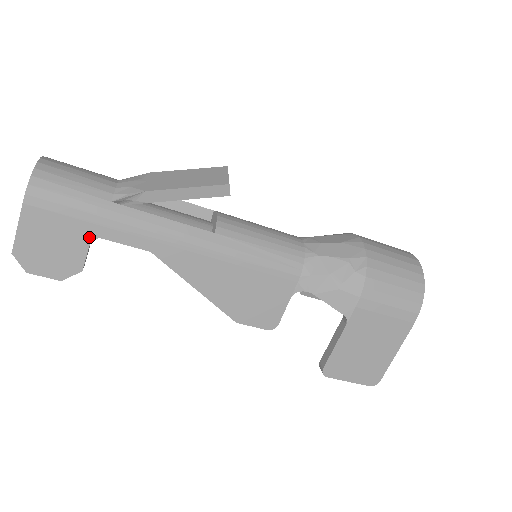
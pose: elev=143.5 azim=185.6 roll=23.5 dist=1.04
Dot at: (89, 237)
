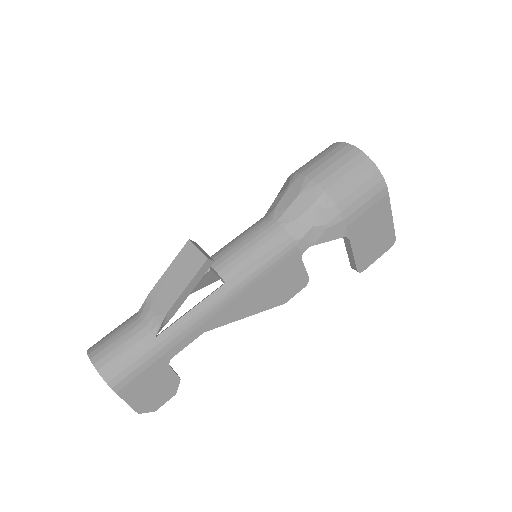
Dot at: (166, 365)
